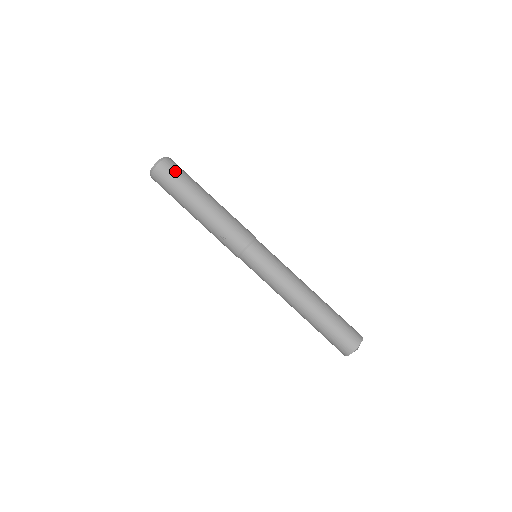
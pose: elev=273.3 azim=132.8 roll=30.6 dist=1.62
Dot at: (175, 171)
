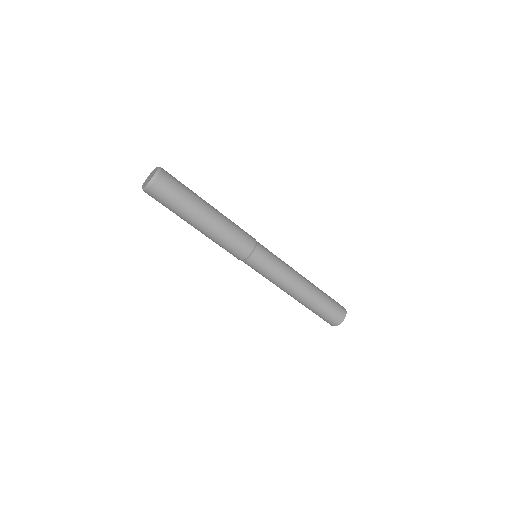
Dot at: (167, 195)
